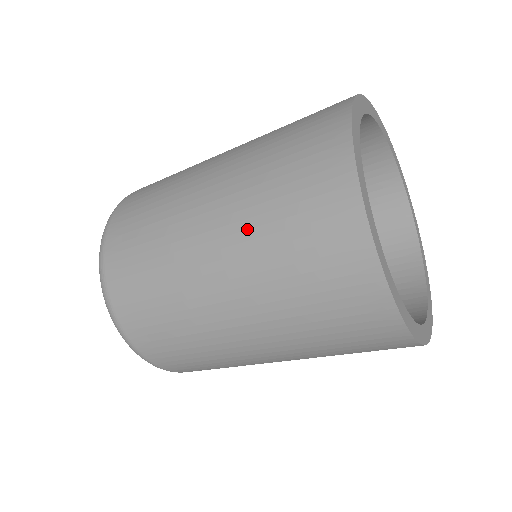
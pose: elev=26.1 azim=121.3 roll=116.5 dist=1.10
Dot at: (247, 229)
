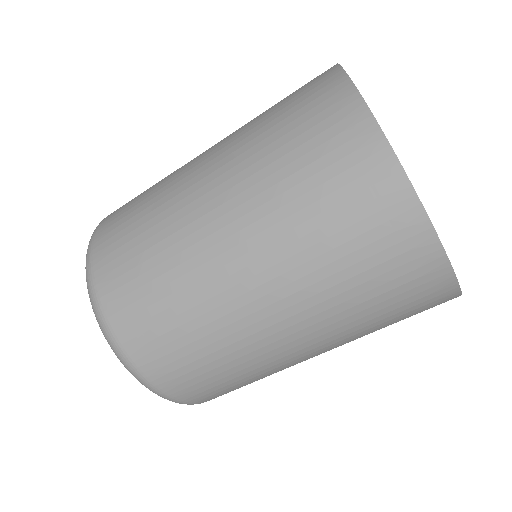
Dot at: (250, 165)
